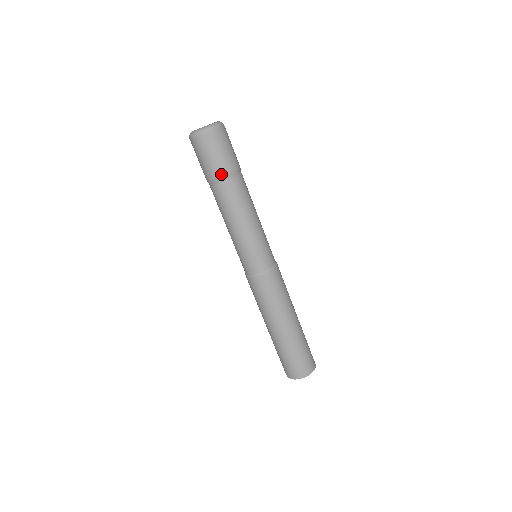
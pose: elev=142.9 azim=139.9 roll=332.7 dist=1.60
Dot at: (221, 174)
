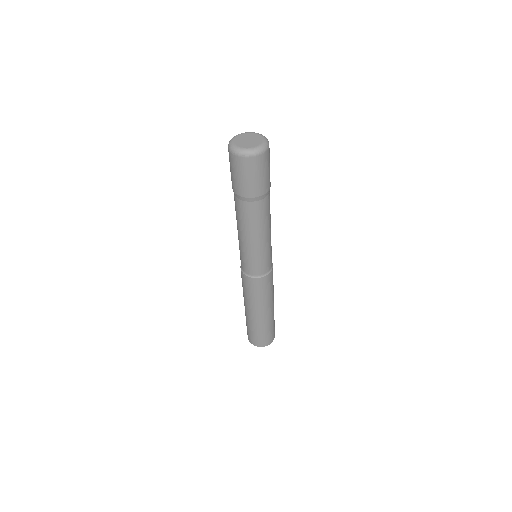
Dot at: (239, 194)
